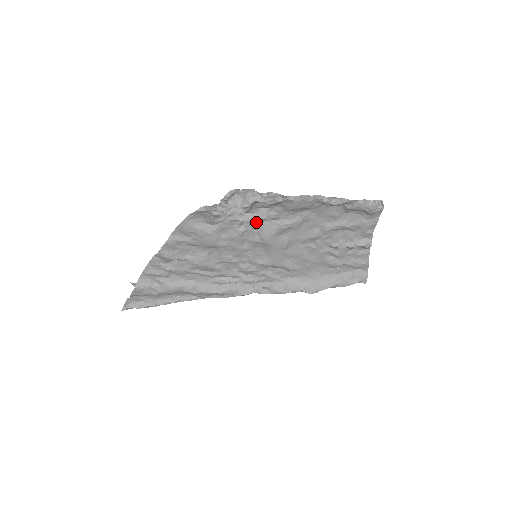
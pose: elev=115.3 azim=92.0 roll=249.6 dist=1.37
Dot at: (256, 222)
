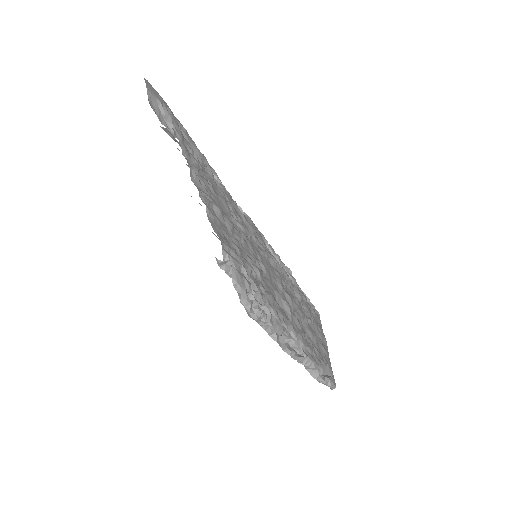
Dot at: (260, 285)
